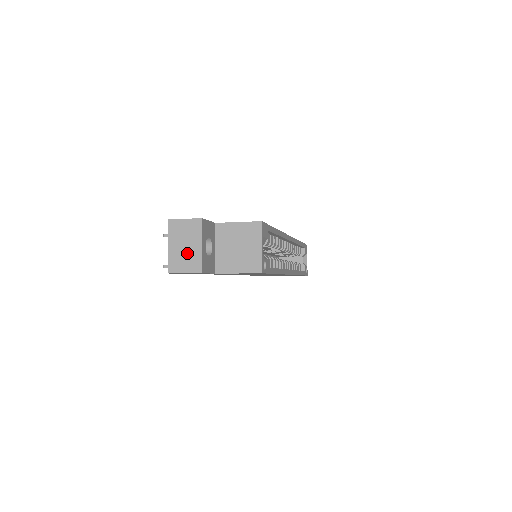
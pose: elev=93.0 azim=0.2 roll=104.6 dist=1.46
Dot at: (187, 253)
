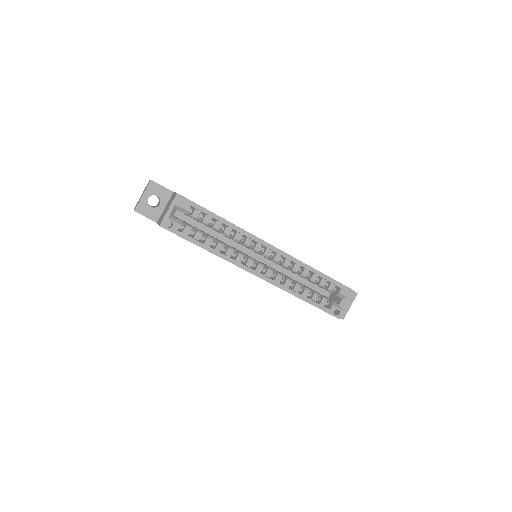
Dot at: occluded
